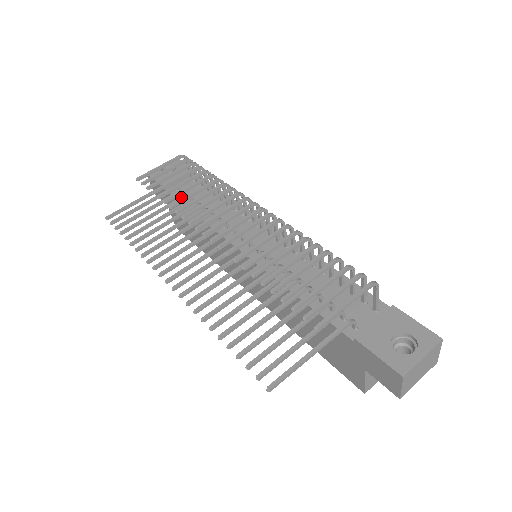
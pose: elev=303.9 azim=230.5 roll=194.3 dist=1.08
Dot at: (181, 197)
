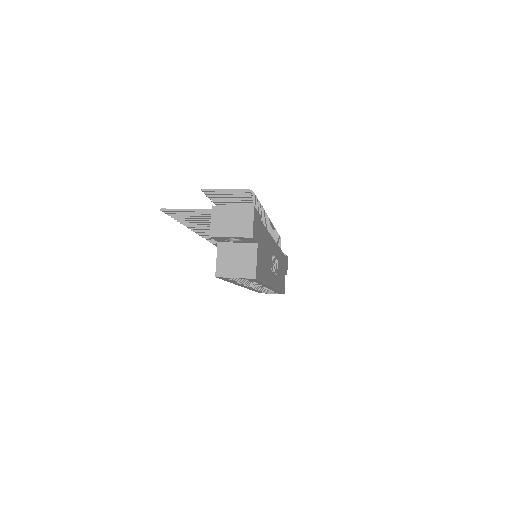
Dot at: occluded
